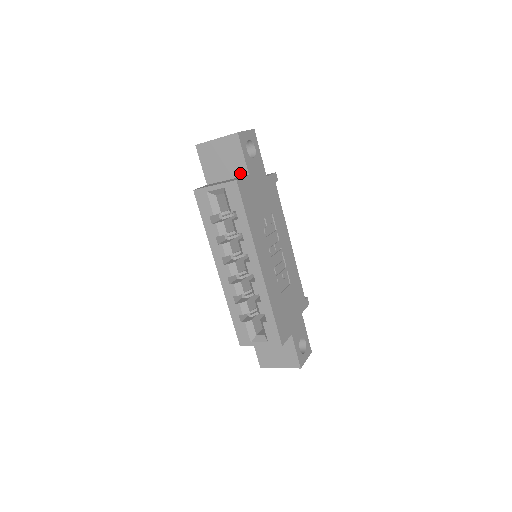
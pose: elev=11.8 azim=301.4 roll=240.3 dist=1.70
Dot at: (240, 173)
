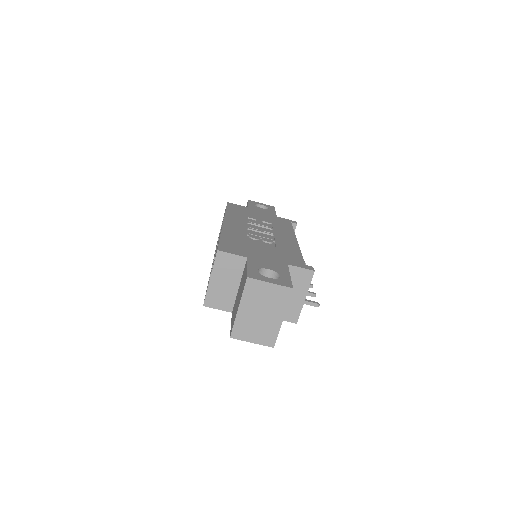
Dot at: occluded
